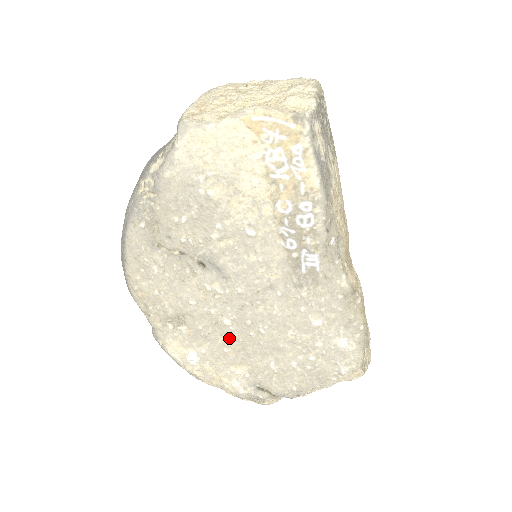
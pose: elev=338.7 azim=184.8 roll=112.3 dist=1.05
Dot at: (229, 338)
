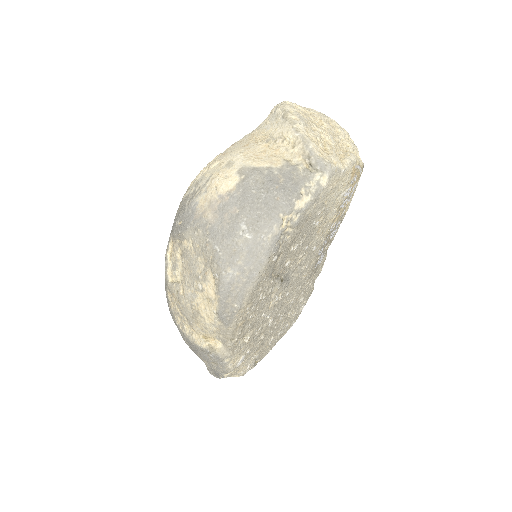
Dot at: (264, 333)
